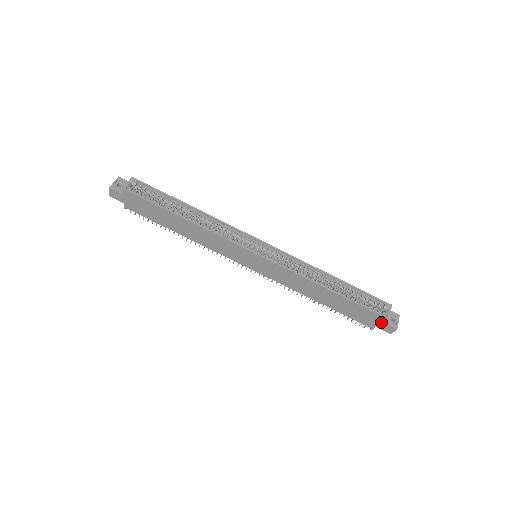
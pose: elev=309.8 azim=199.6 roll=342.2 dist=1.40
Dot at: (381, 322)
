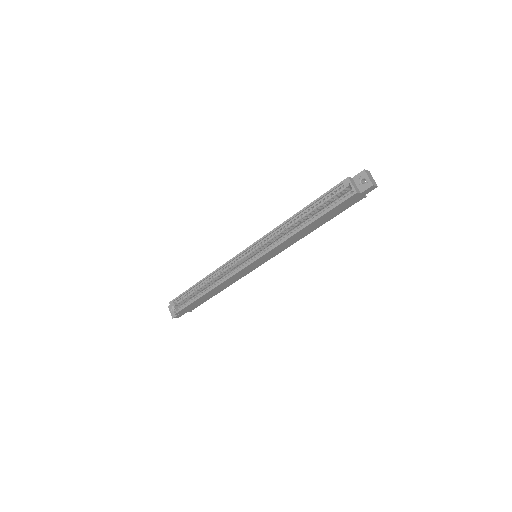
Dot at: (358, 195)
